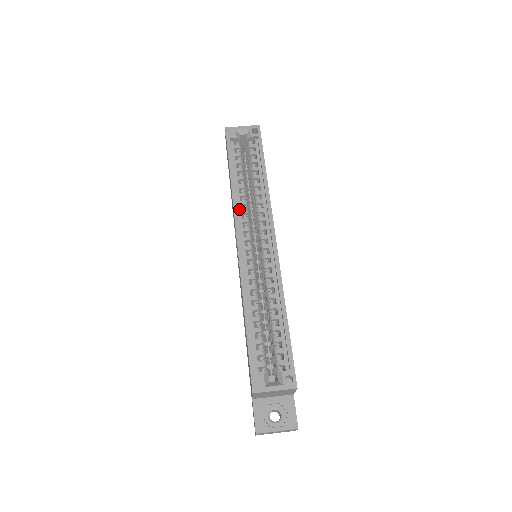
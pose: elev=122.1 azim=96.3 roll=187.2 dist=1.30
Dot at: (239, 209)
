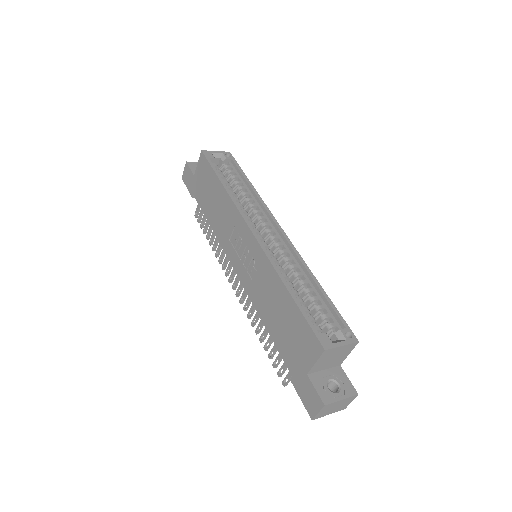
Dot at: occluded
